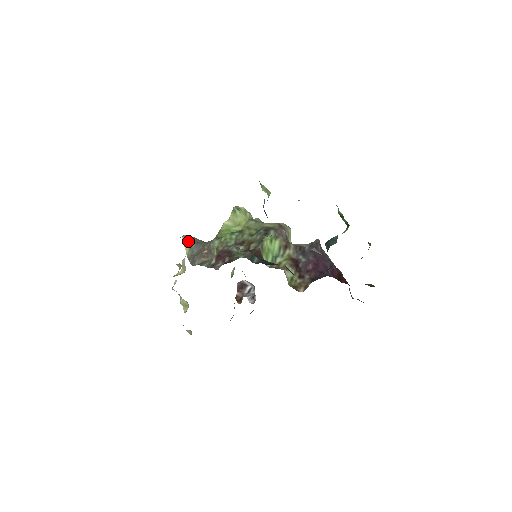
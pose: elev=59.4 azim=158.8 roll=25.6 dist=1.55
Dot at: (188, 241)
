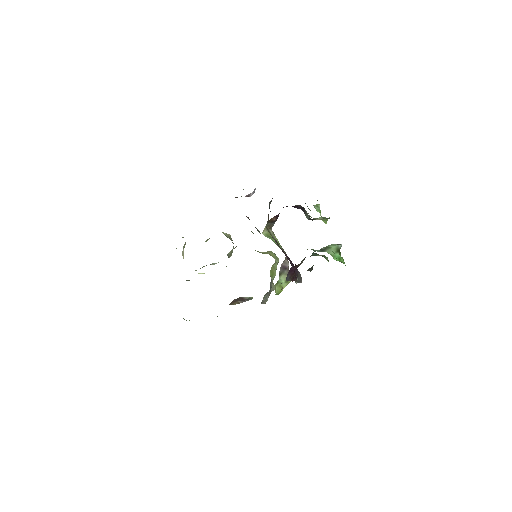
Dot at: (230, 238)
